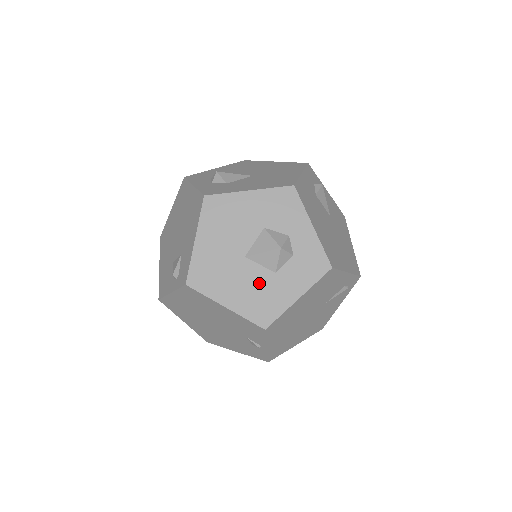
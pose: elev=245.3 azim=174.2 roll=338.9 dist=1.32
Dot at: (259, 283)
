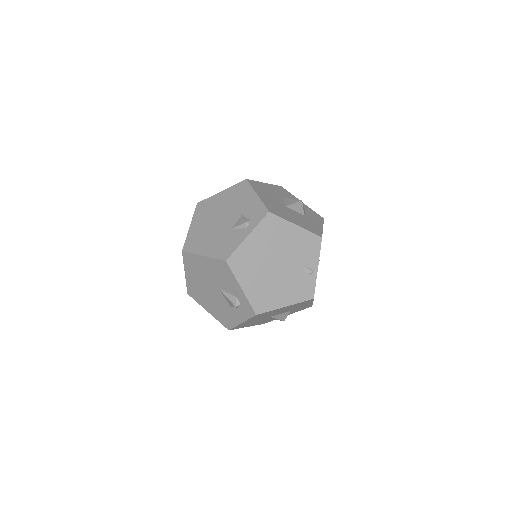
Dot at: (301, 218)
